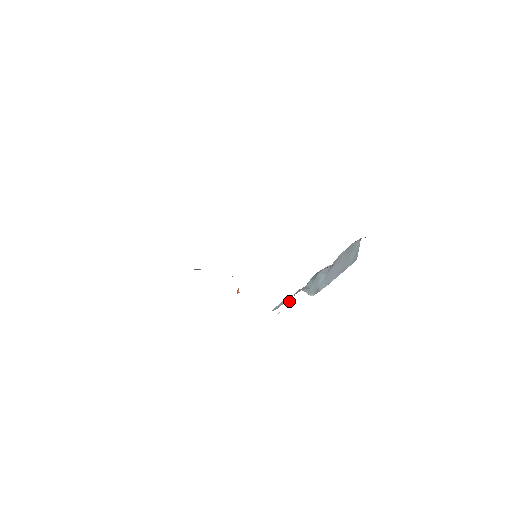
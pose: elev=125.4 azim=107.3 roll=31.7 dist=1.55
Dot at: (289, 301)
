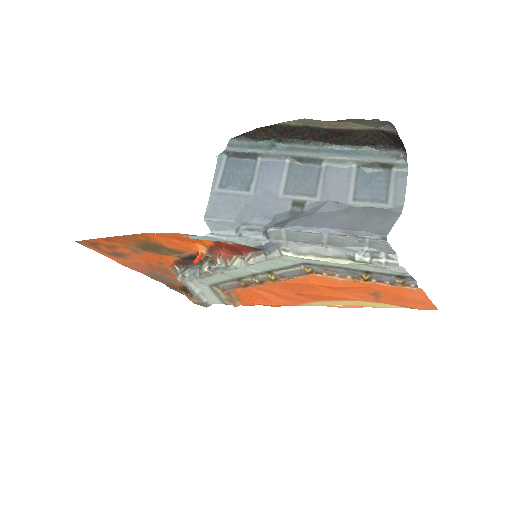
Dot at: (241, 170)
